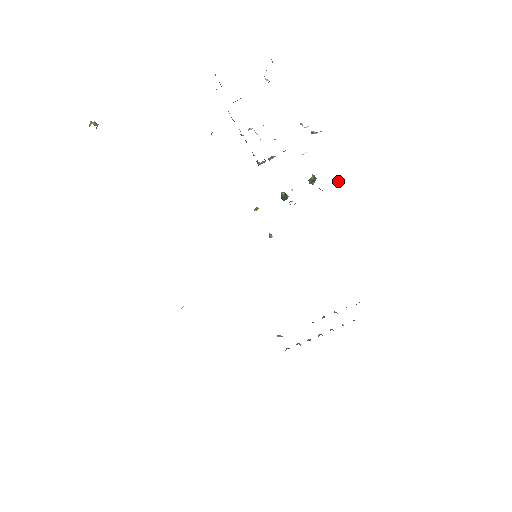
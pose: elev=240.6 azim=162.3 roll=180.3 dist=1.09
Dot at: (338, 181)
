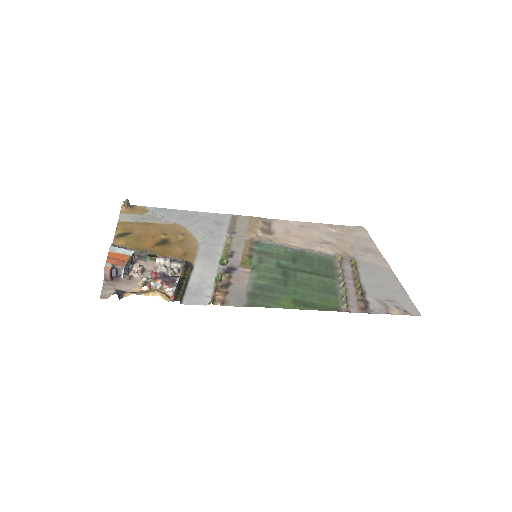
Dot at: (220, 304)
